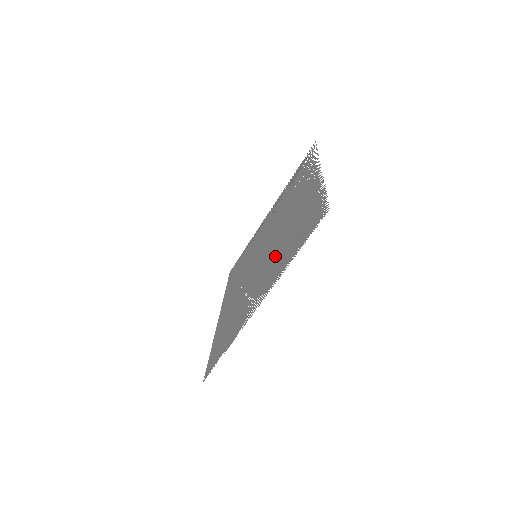
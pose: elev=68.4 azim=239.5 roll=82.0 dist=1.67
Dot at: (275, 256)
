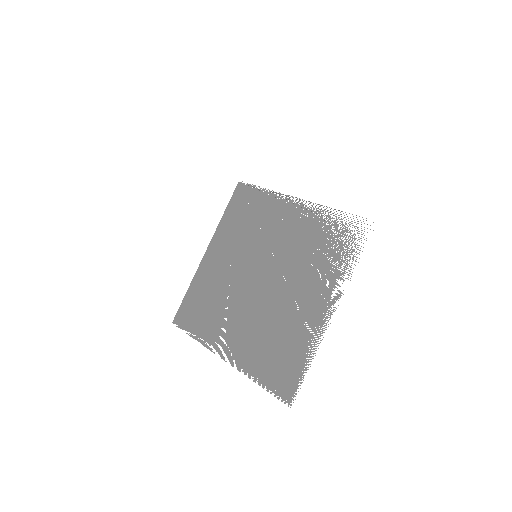
Dot at: (257, 328)
